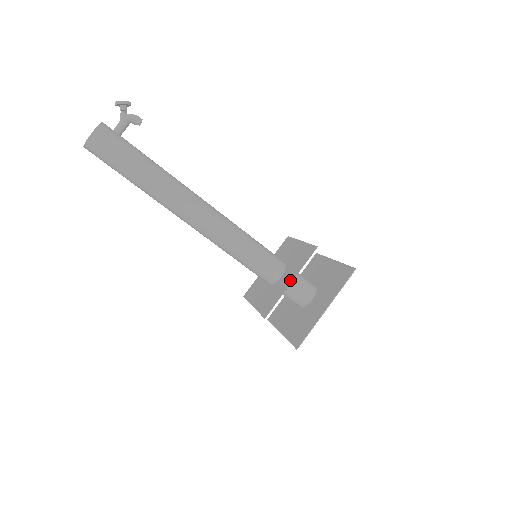
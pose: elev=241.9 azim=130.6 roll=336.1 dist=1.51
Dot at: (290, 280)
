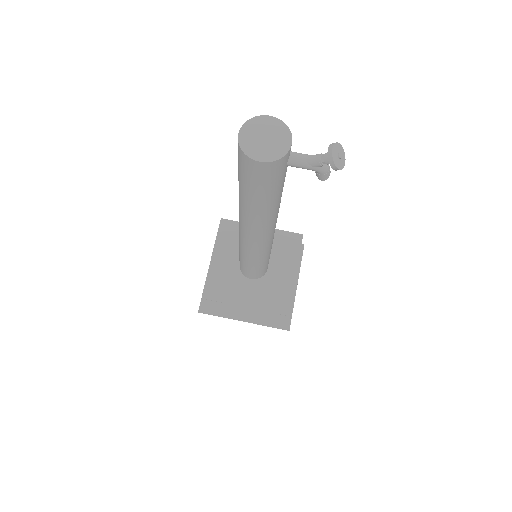
Dot at: (247, 303)
